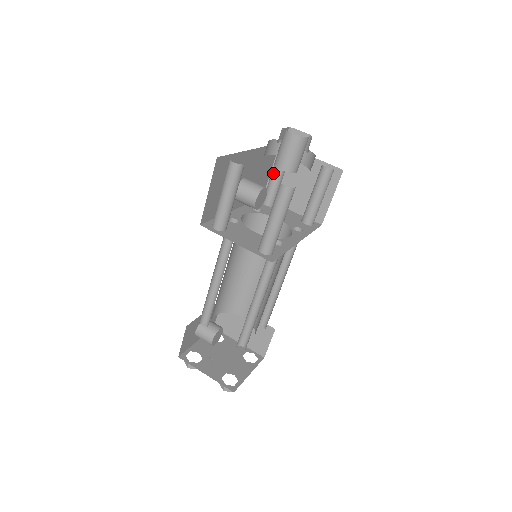
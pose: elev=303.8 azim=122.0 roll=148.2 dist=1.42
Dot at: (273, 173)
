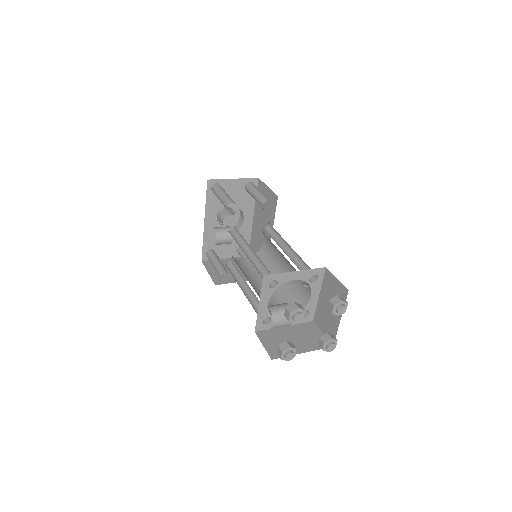
Dot at: (215, 259)
